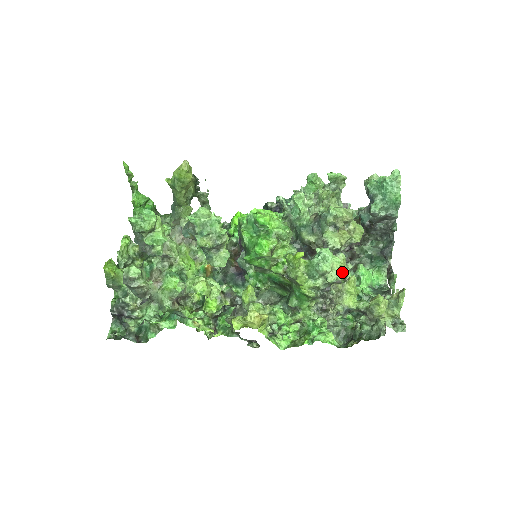
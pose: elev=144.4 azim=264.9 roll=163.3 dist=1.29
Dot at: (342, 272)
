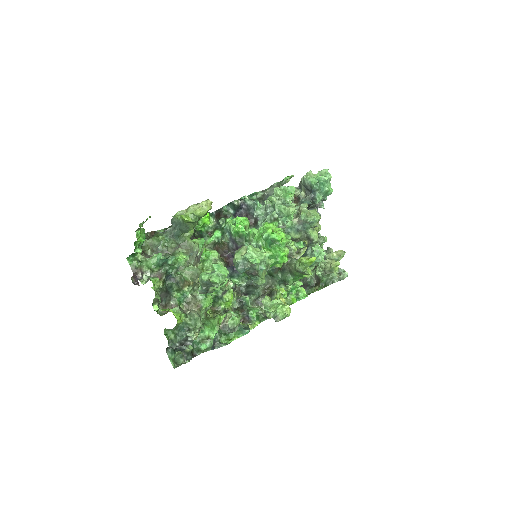
Dot at: occluded
